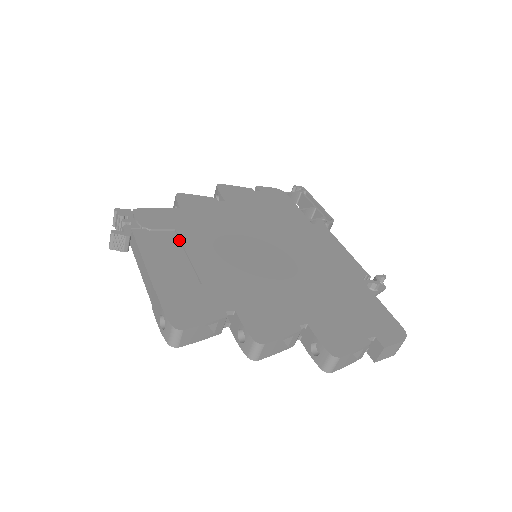
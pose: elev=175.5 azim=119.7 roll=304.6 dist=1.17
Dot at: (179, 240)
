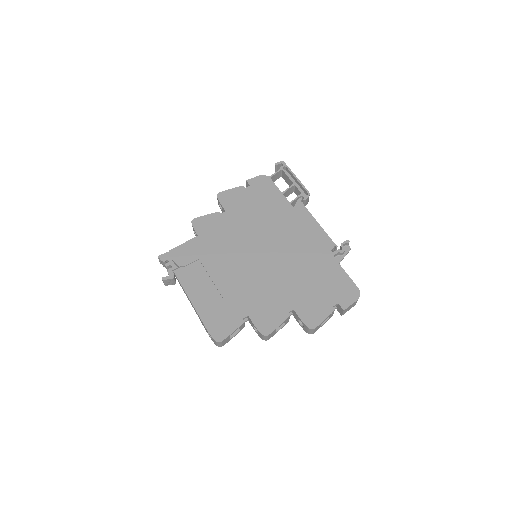
Dot at: (204, 268)
